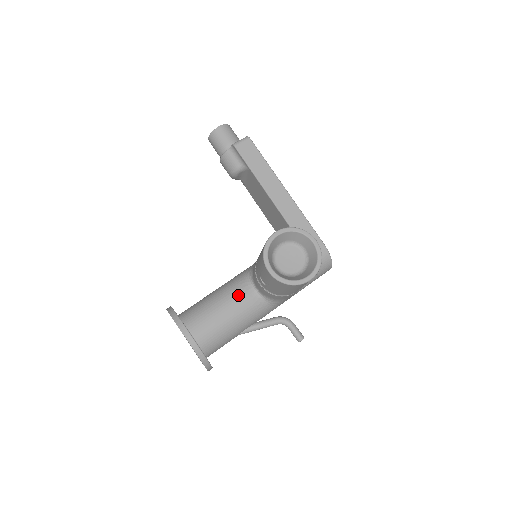
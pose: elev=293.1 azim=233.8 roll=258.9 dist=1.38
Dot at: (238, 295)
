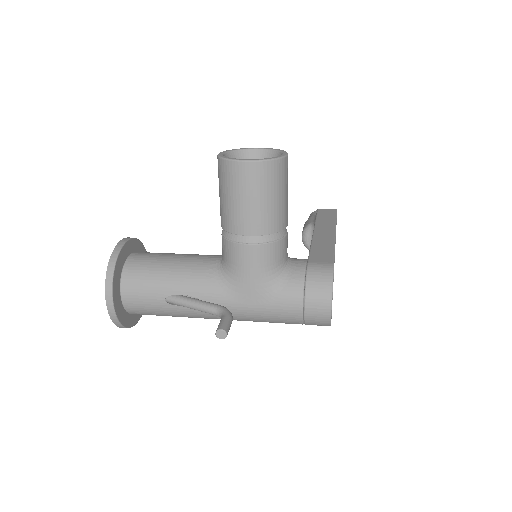
Dot at: (202, 255)
